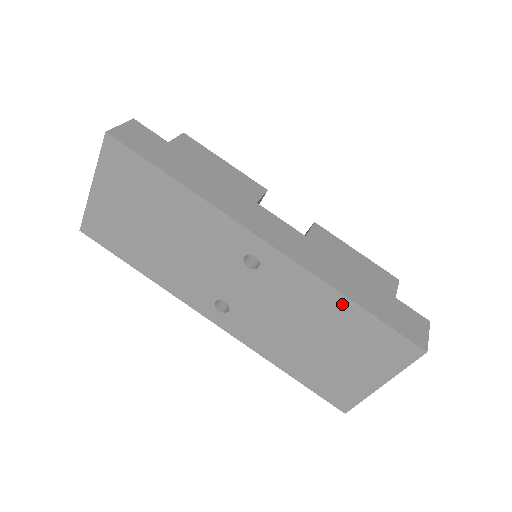
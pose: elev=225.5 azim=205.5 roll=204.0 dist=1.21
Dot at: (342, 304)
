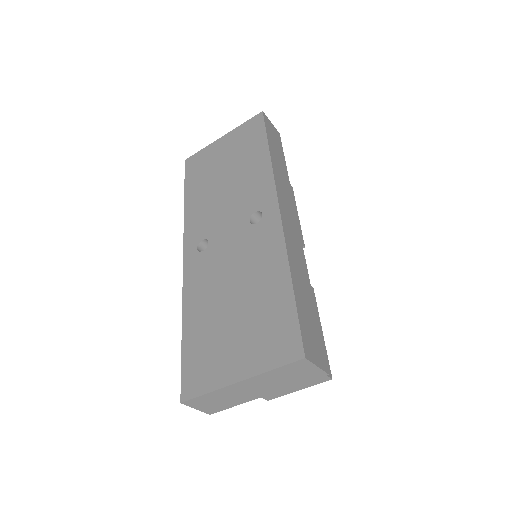
Dot at: (282, 277)
